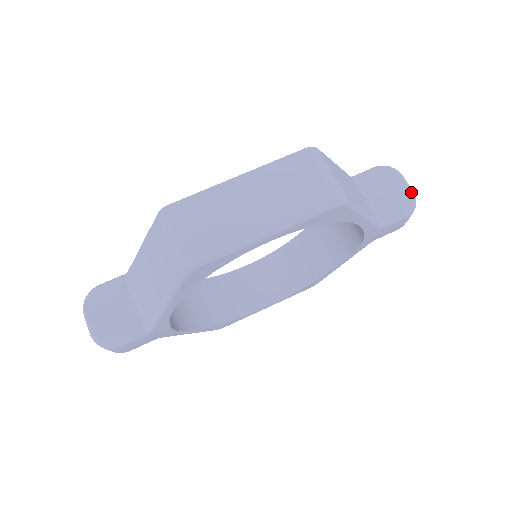
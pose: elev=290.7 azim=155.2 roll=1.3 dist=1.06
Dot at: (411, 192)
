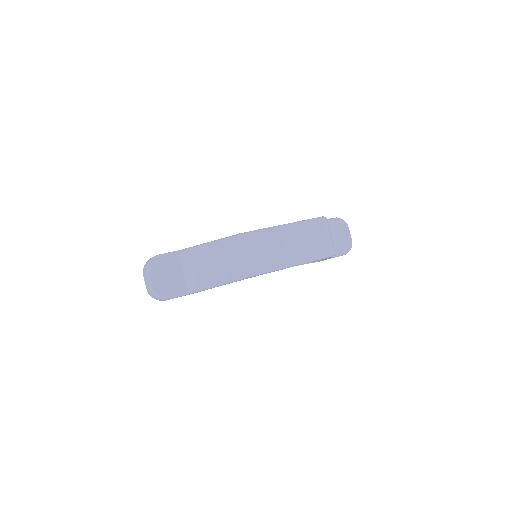
Dot at: (351, 240)
